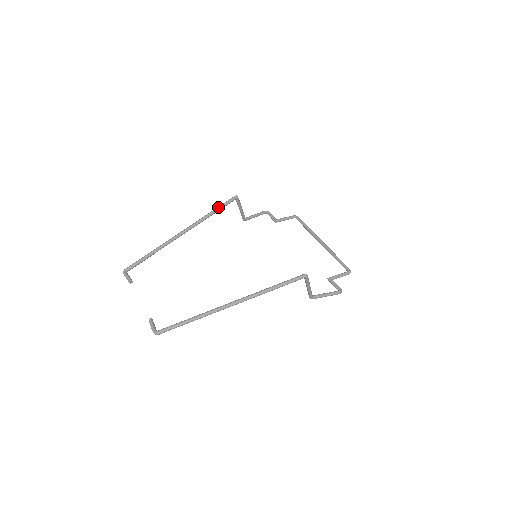
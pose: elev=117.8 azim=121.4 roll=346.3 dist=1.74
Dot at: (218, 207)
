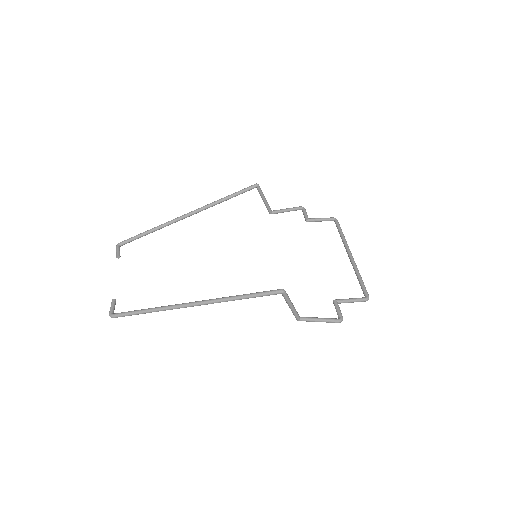
Dot at: occluded
